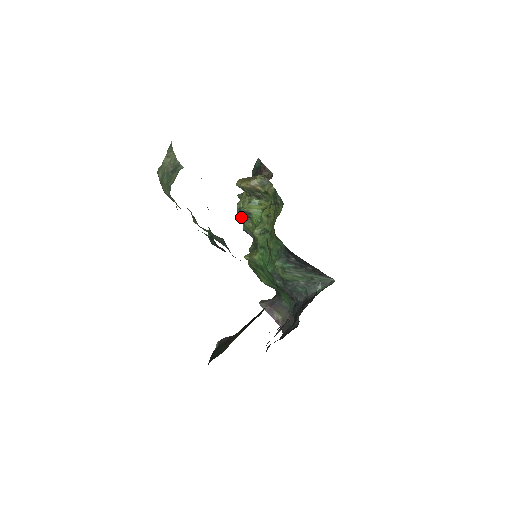
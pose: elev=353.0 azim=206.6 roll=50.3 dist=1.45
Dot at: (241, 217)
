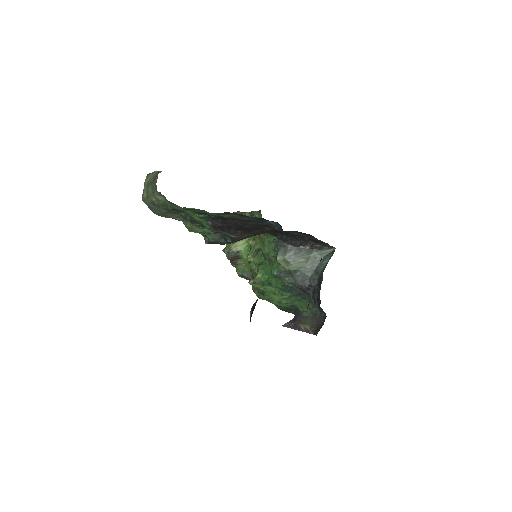
Dot at: (233, 264)
